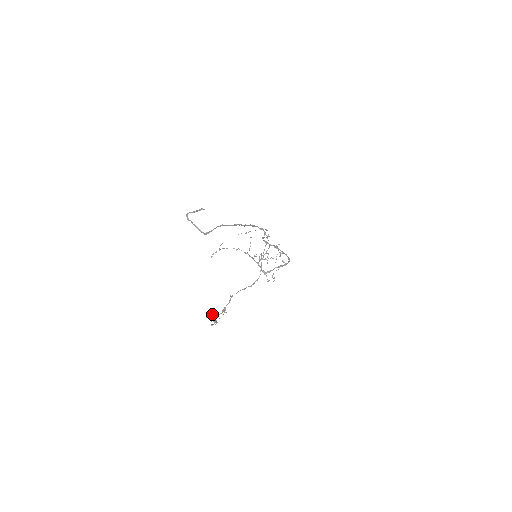
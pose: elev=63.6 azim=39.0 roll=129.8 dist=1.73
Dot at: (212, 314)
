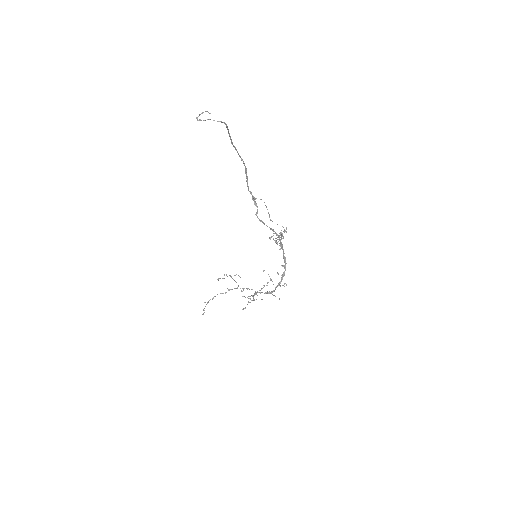
Dot at: (273, 233)
